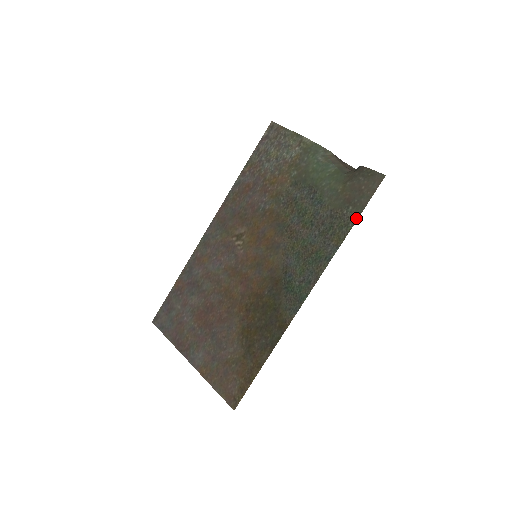
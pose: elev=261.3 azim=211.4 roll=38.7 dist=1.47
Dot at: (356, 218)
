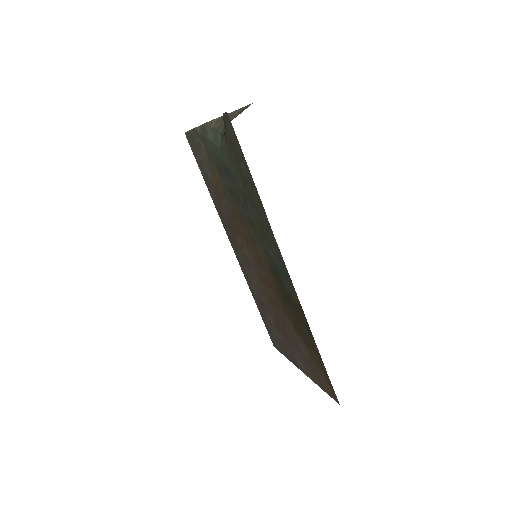
Dot at: (249, 172)
